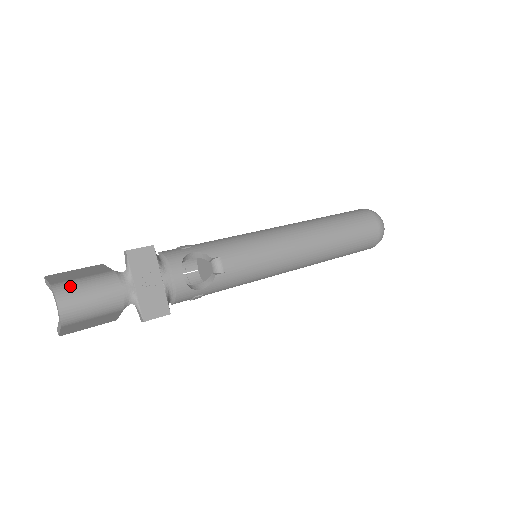
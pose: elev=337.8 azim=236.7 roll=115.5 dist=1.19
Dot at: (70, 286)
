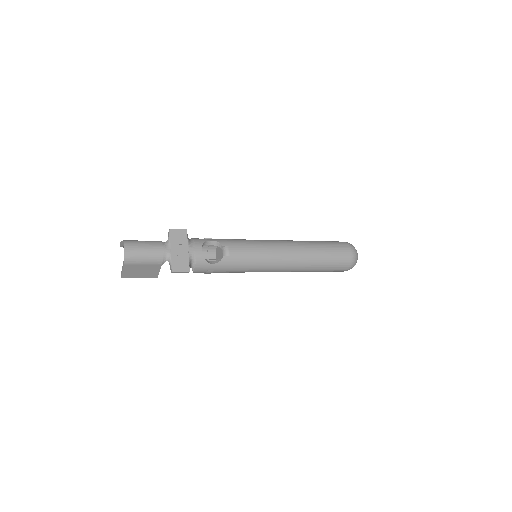
Dot at: (134, 242)
